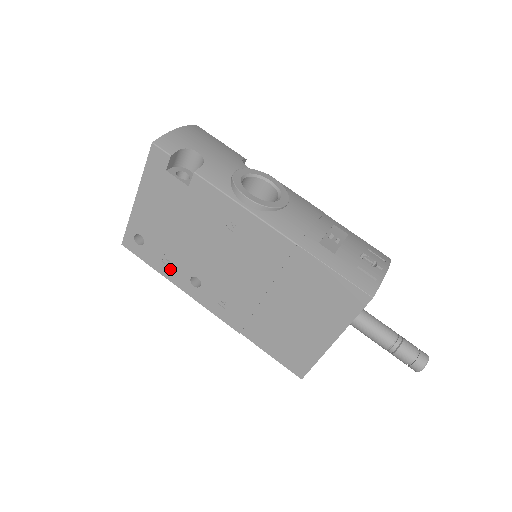
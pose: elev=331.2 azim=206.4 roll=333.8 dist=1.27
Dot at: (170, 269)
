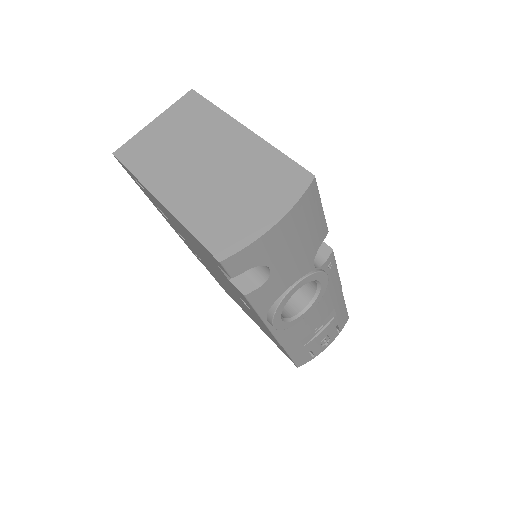
Dot at: (162, 213)
